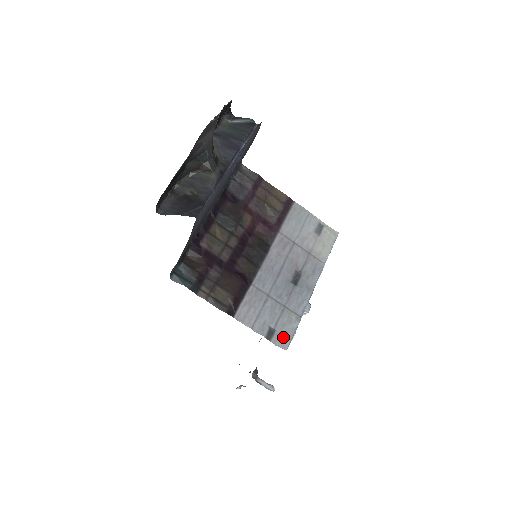
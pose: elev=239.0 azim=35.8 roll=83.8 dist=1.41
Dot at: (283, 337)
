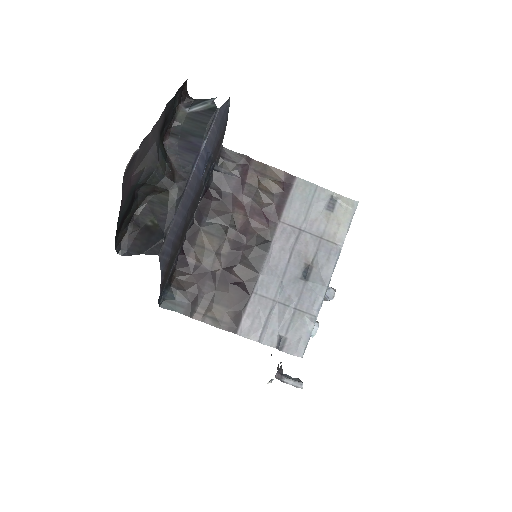
Dot at: (297, 344)
